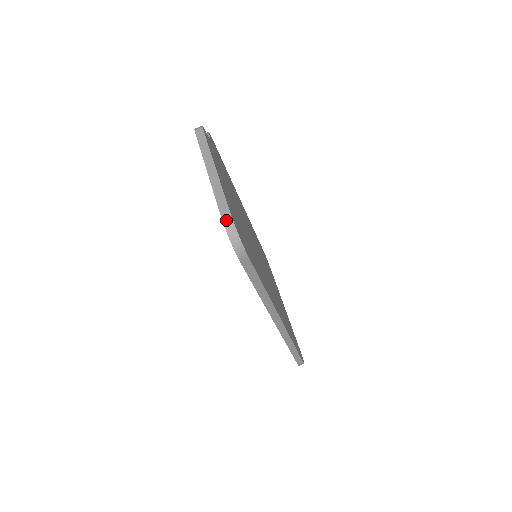
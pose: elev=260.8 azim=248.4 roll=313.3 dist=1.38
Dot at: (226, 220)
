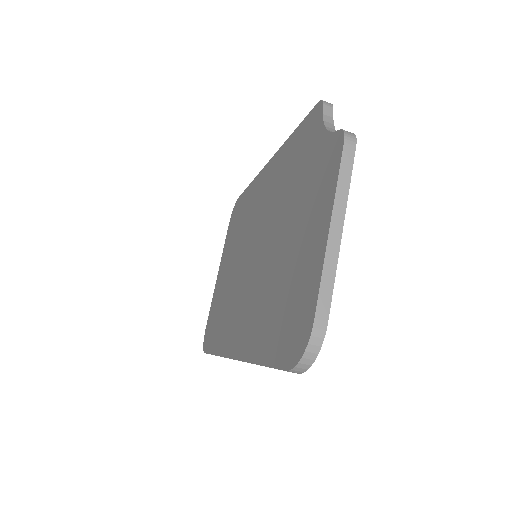
Dot at: (316, 335)
